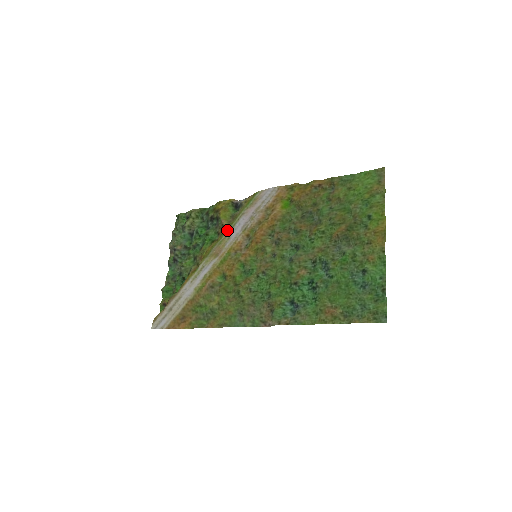
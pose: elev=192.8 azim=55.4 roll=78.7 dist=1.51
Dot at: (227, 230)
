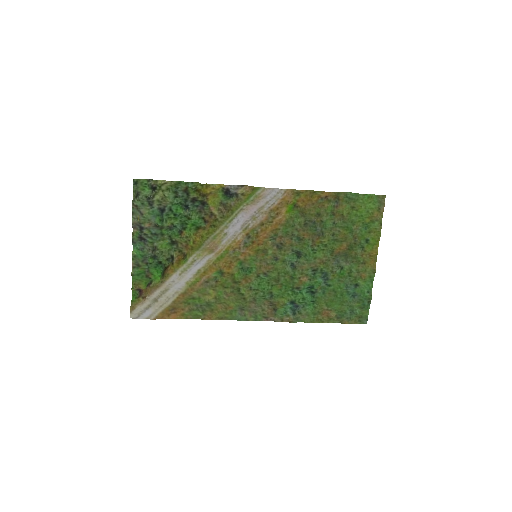
Dot at: (222, 224)
